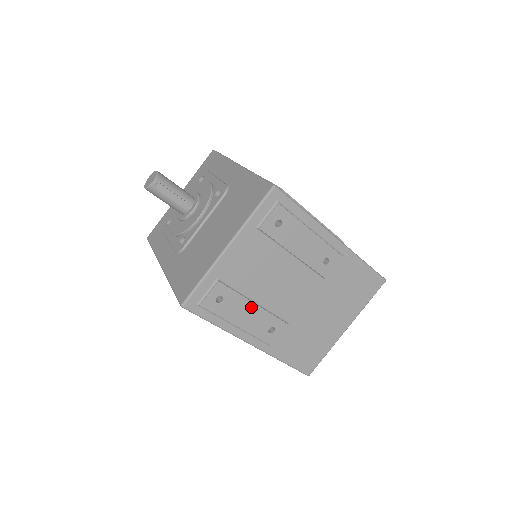
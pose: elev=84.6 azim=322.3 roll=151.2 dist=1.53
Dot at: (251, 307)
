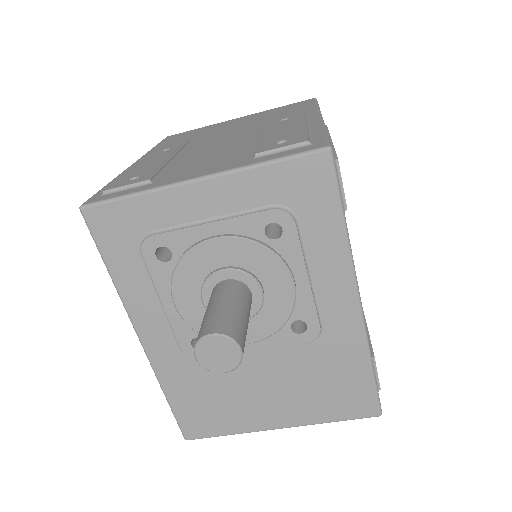
Dot at: occluded
